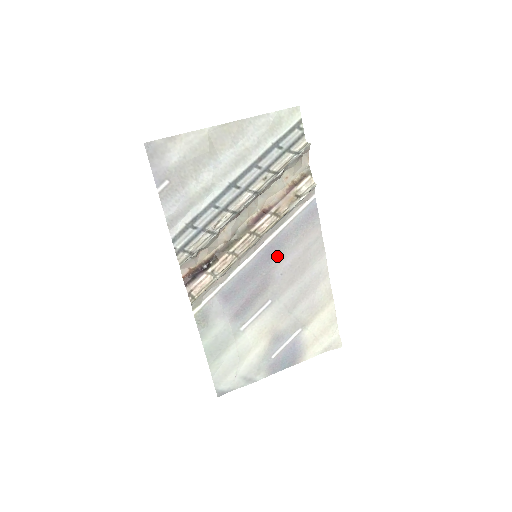
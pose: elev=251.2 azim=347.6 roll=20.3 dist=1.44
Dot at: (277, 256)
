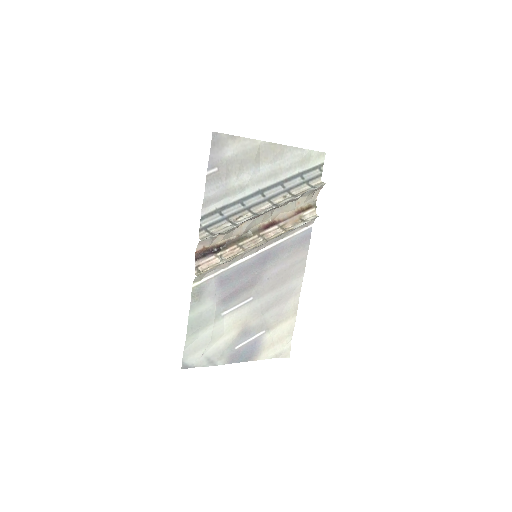
Dot at: (270, 262)
